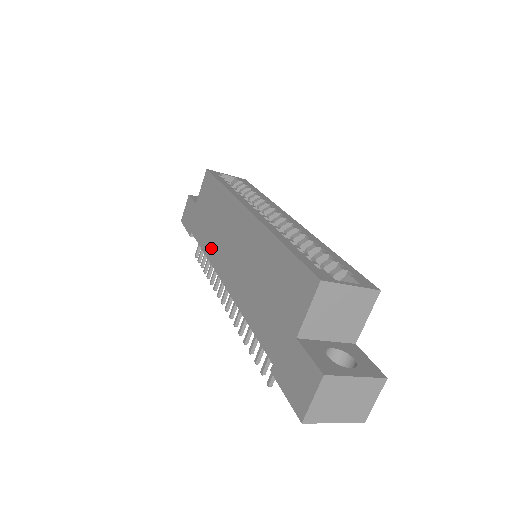
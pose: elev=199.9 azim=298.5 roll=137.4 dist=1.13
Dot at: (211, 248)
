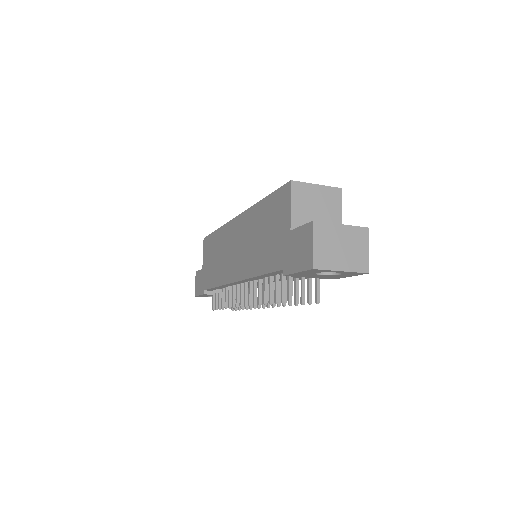
Dot at: (221, 275)
